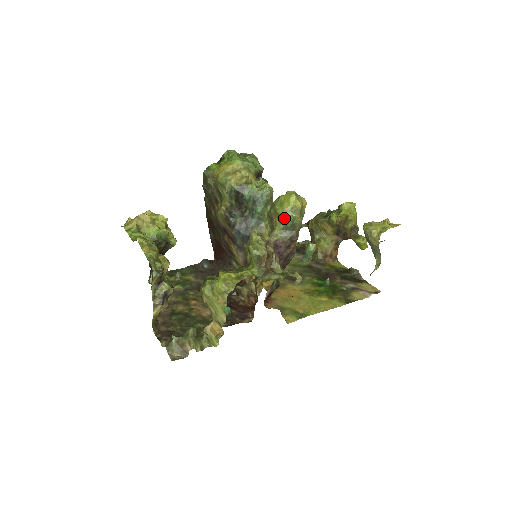
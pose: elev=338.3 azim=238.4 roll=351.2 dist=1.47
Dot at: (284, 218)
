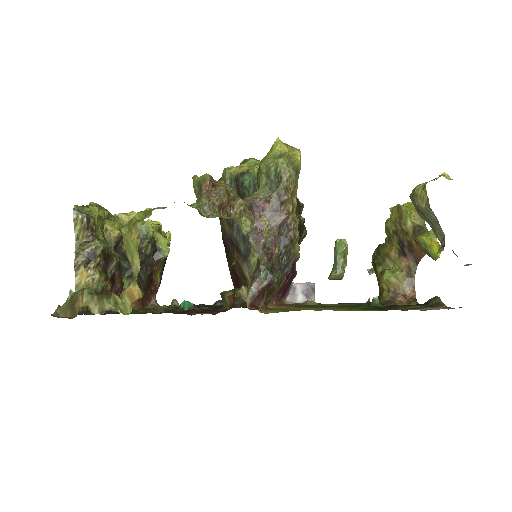
Dot at: (266, 169)
